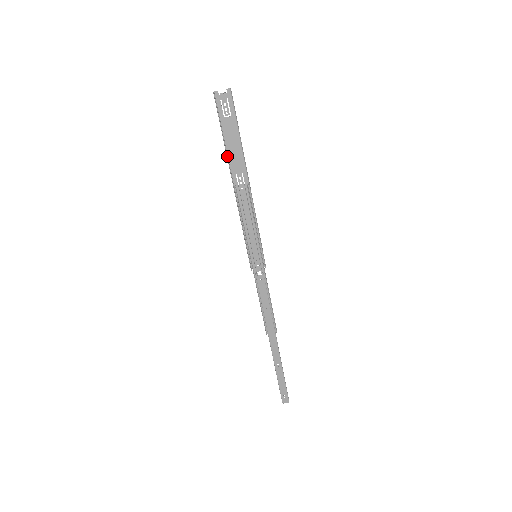
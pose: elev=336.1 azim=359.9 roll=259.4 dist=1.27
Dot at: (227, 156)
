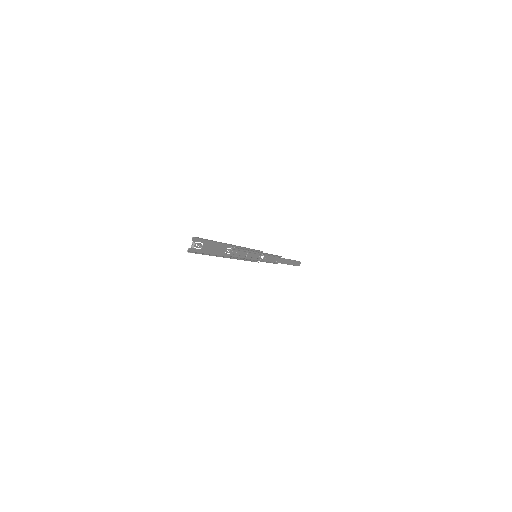
Dot at: occluded
